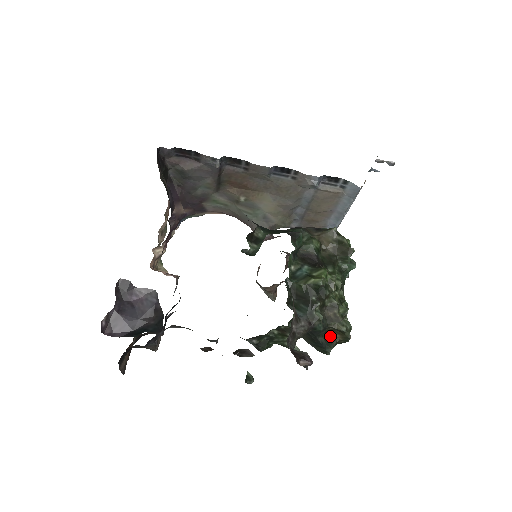
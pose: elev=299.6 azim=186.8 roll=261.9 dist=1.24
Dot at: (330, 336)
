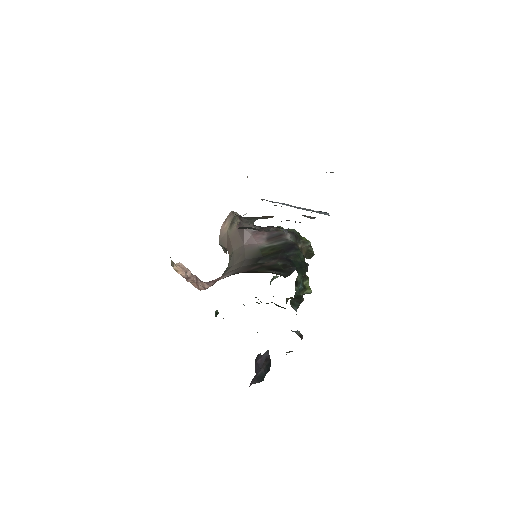
Dot at: (286, 299)
